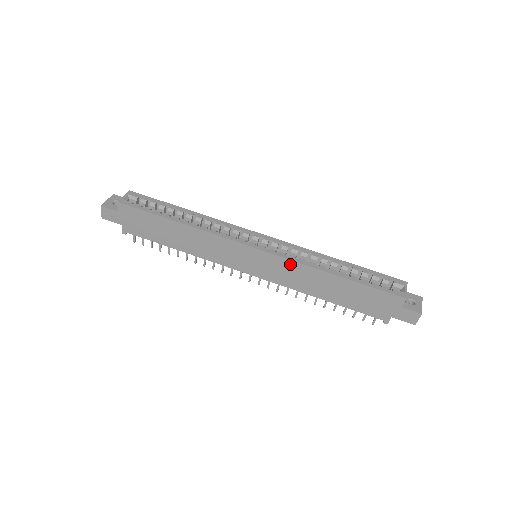
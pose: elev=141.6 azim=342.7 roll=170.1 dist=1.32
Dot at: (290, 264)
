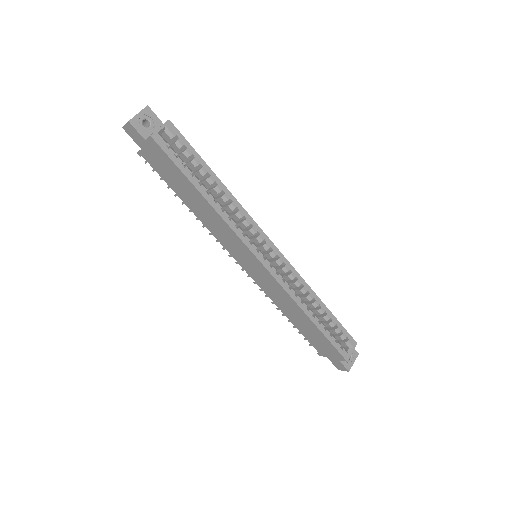
Dot at: (281, 289)
